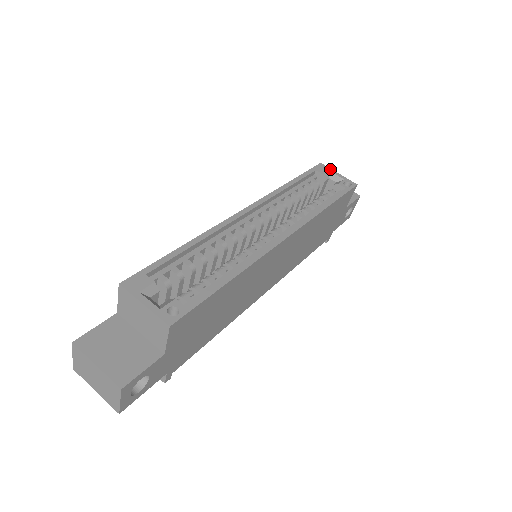
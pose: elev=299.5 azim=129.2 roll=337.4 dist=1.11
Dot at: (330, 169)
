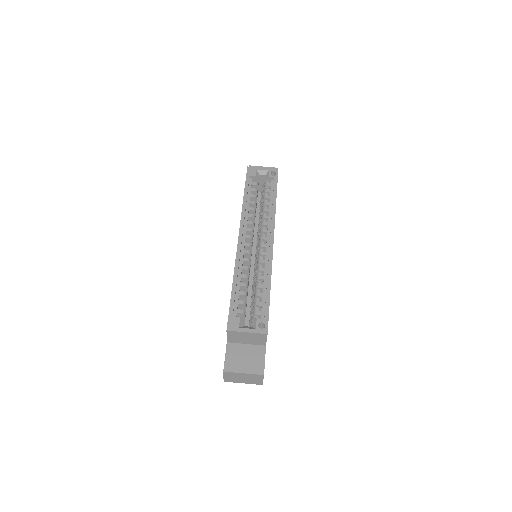
Dot at: (256, 168)
